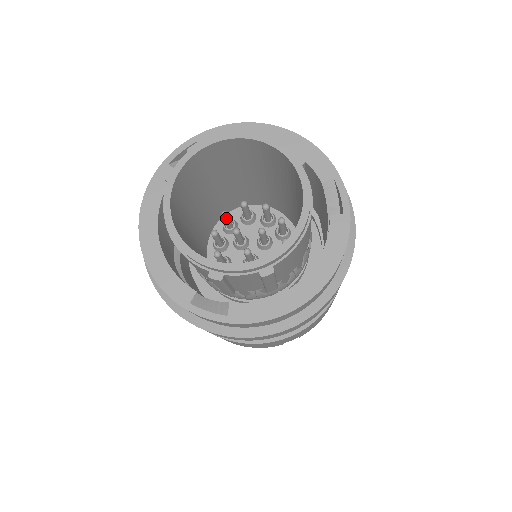
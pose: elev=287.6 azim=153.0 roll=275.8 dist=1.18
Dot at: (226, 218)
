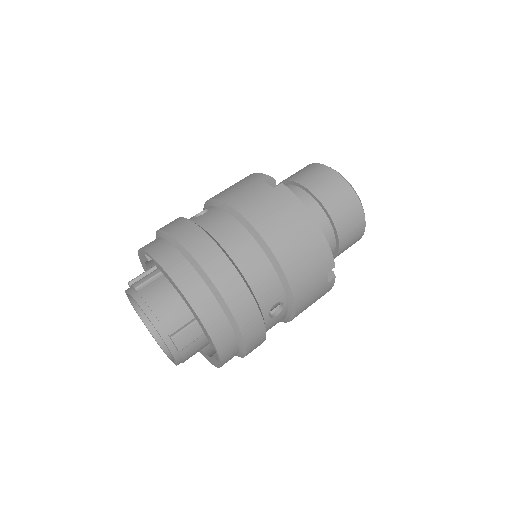
Dot at: occluded
